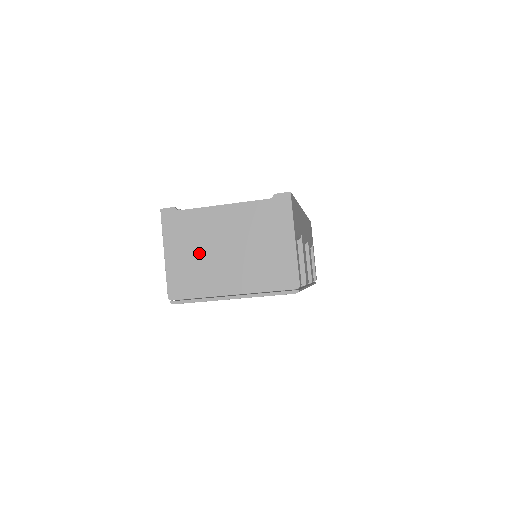
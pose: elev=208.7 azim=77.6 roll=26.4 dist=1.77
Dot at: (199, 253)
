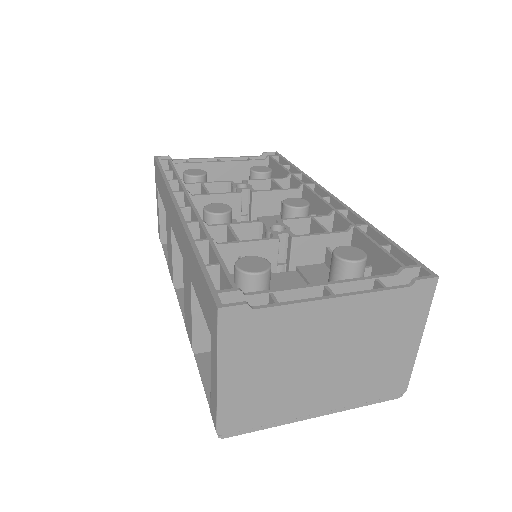
Dot at: (279, 370)
